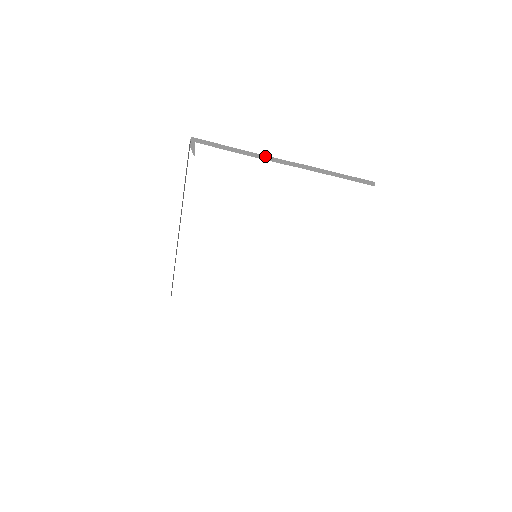
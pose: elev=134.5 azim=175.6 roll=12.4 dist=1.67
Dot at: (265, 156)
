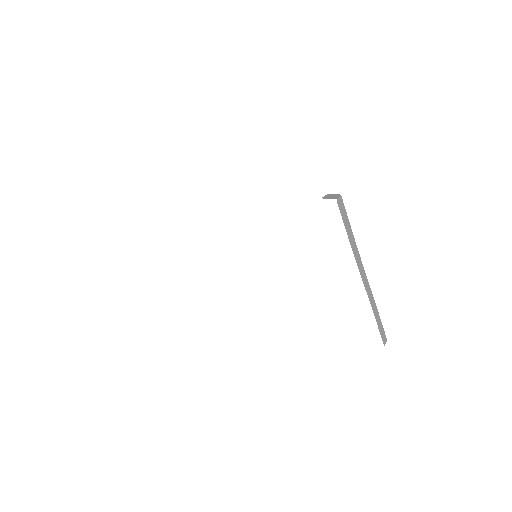
Dot at: (361, 263)
